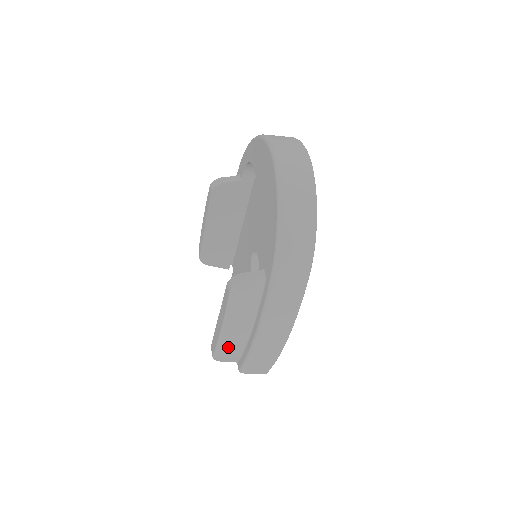
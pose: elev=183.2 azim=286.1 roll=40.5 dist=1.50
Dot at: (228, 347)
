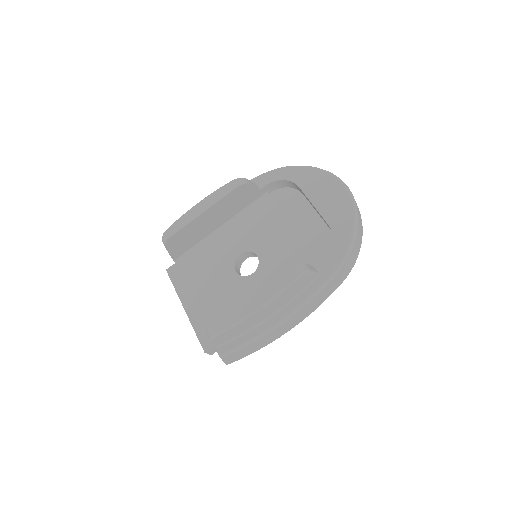
Dot at: (241, 327)
